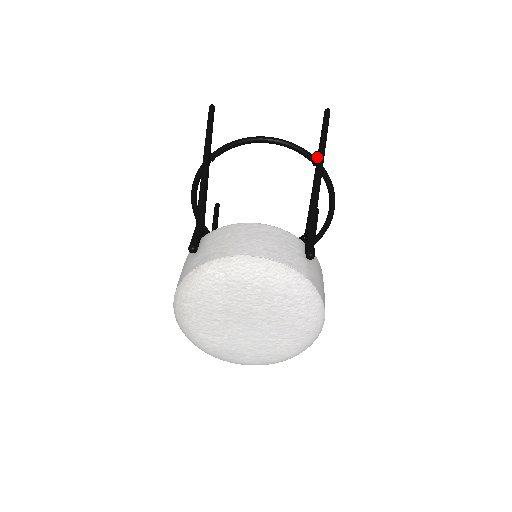
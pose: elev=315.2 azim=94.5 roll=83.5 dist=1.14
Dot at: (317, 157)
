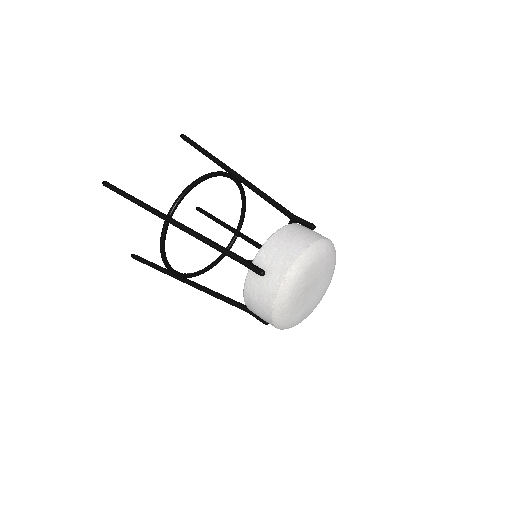
Dot at: (228, 172)
